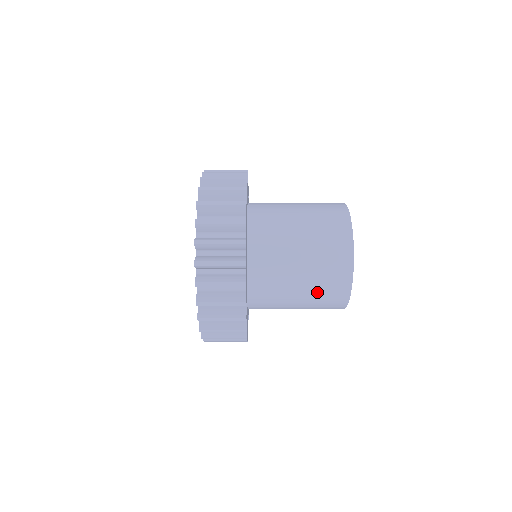
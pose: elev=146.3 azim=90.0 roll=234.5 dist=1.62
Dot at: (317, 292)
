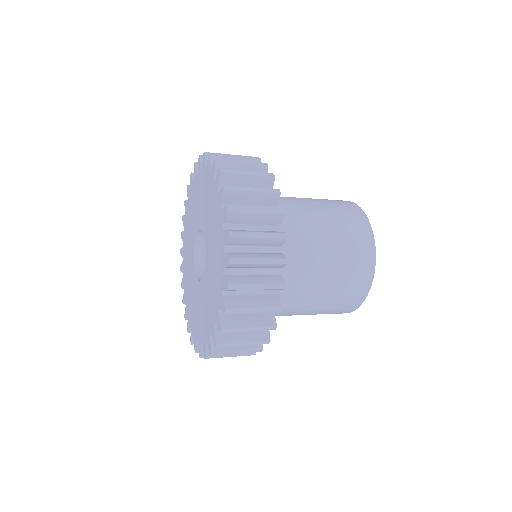
Dot at: (342, 272)
